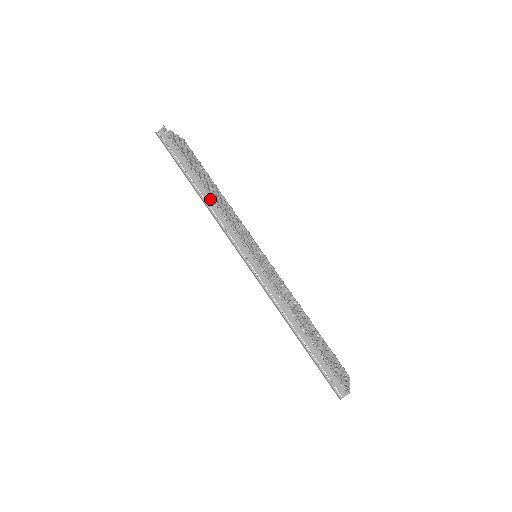
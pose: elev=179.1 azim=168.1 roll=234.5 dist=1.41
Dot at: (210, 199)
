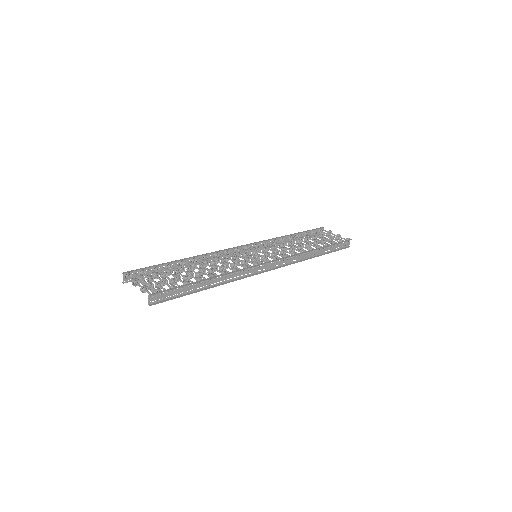
Dot at: (223, 277)
